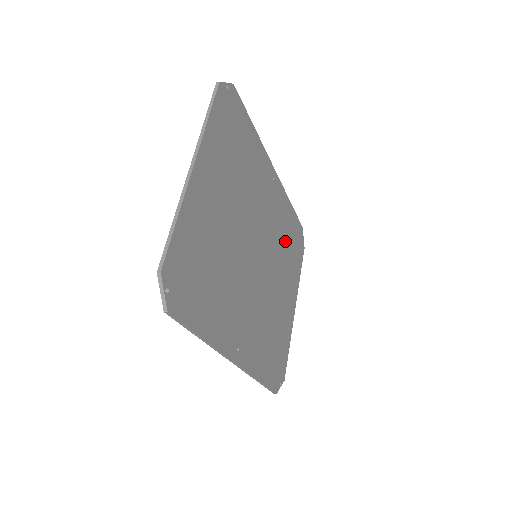
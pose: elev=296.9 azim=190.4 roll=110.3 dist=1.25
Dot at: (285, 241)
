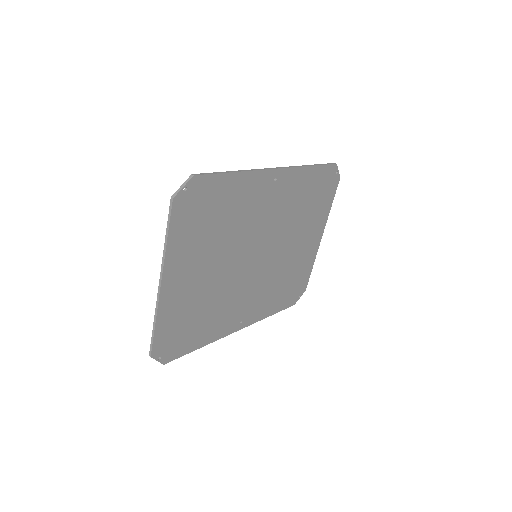
Dot at: (302, 206)
